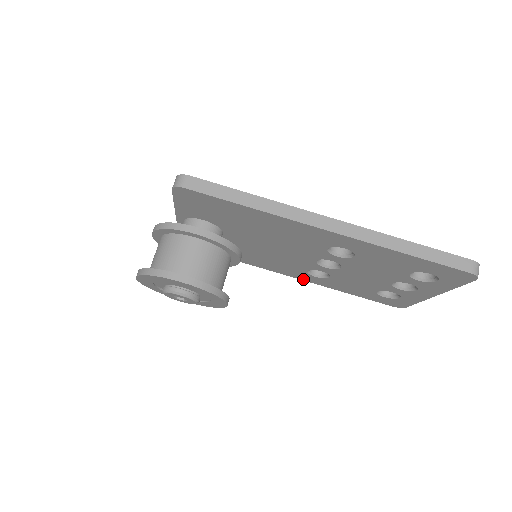
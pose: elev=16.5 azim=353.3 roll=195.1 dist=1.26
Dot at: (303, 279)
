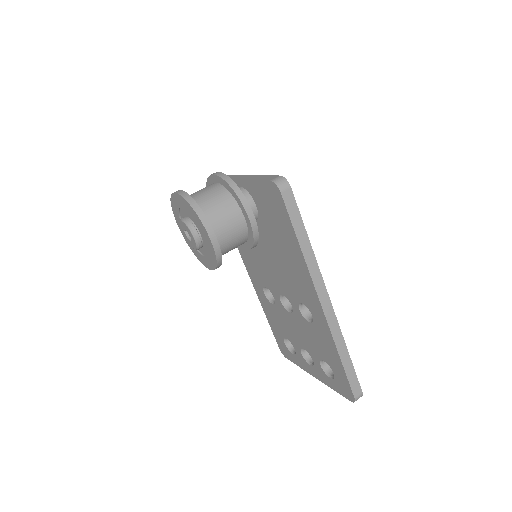
Dot at: (254, 283)
